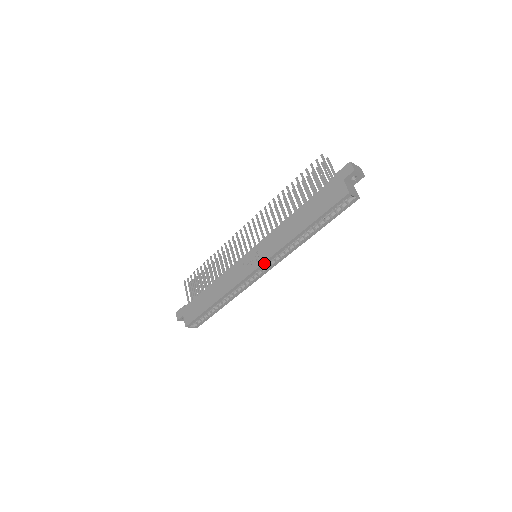
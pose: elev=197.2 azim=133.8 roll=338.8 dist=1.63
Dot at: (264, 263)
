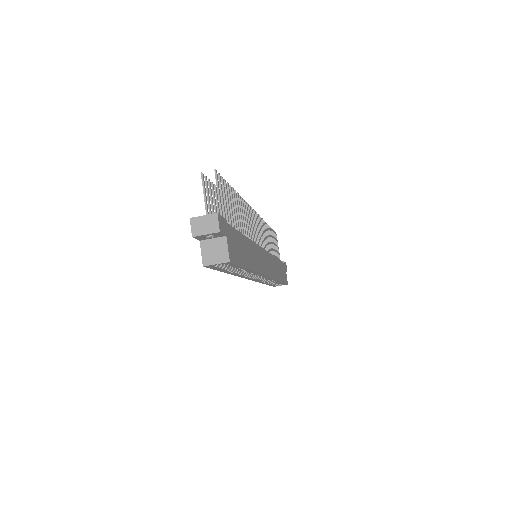
Dot at: (248, 278)
